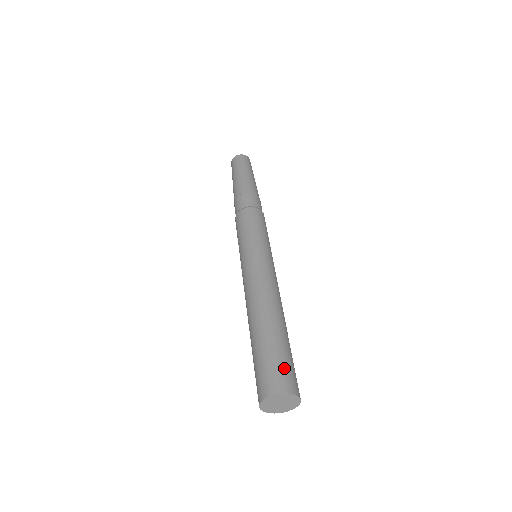
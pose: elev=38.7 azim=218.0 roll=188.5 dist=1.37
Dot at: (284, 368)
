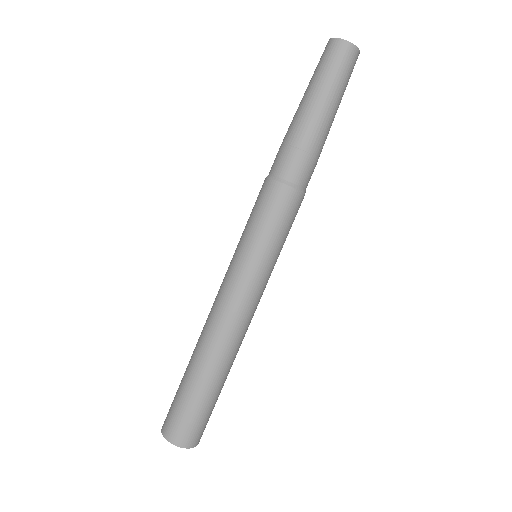
Dot at: (195, 424)
